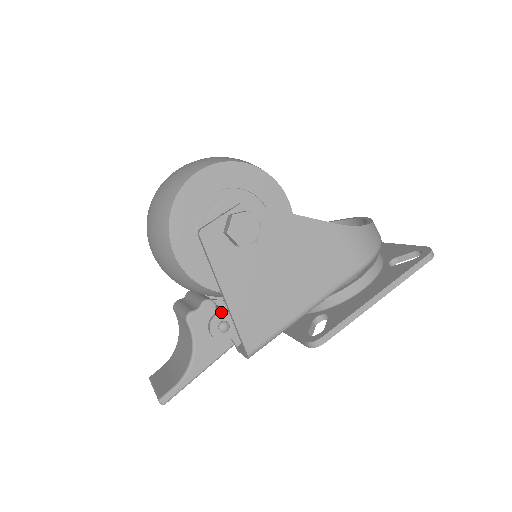
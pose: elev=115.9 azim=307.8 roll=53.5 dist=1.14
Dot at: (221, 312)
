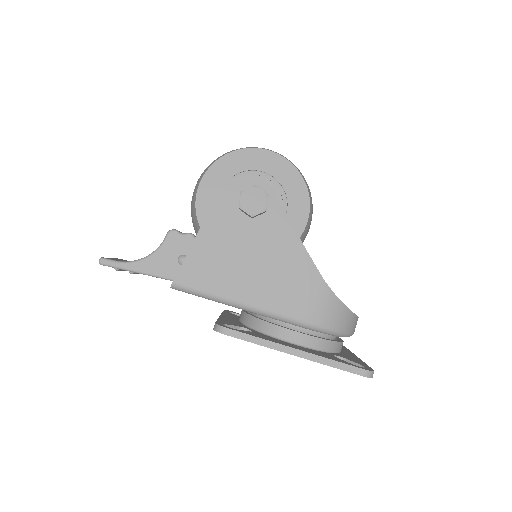
Dot at: occluded
